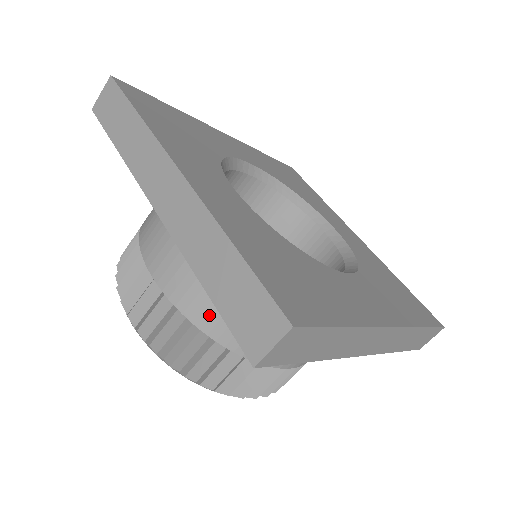
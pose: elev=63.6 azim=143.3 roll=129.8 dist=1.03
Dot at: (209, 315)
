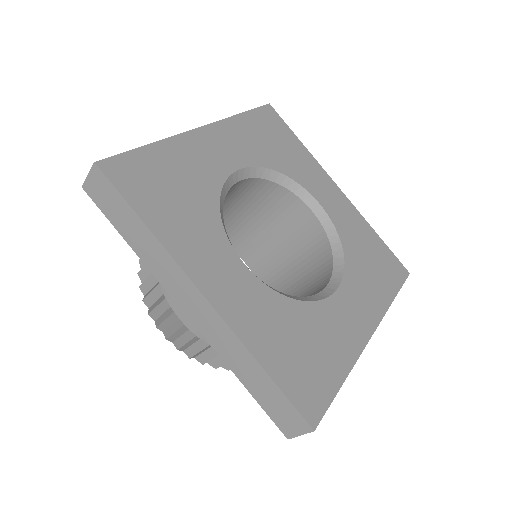
Dot at: occluded
